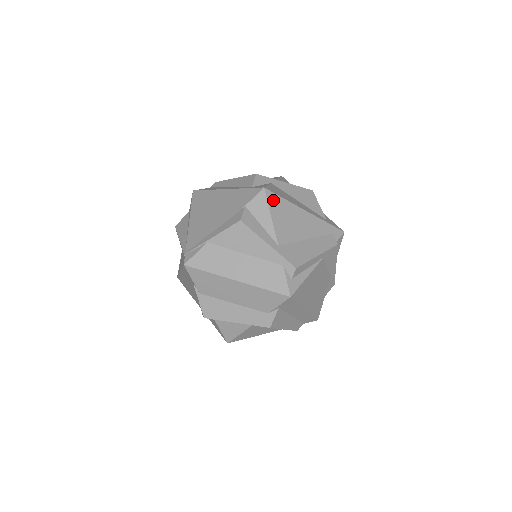
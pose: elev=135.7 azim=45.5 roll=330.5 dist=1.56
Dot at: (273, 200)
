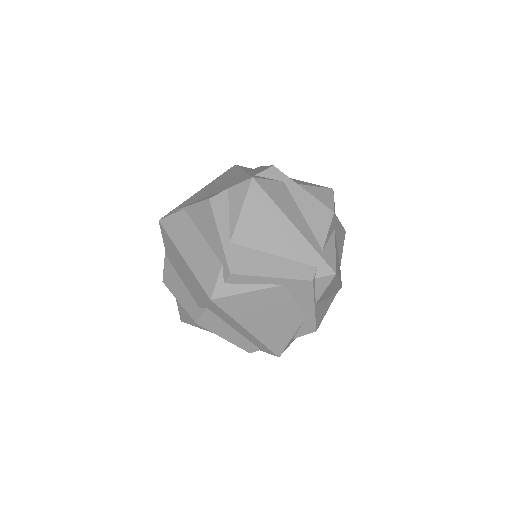
Dot at: (256, 195)
